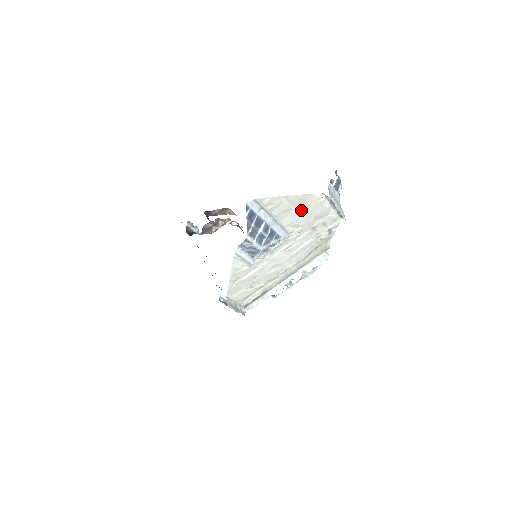
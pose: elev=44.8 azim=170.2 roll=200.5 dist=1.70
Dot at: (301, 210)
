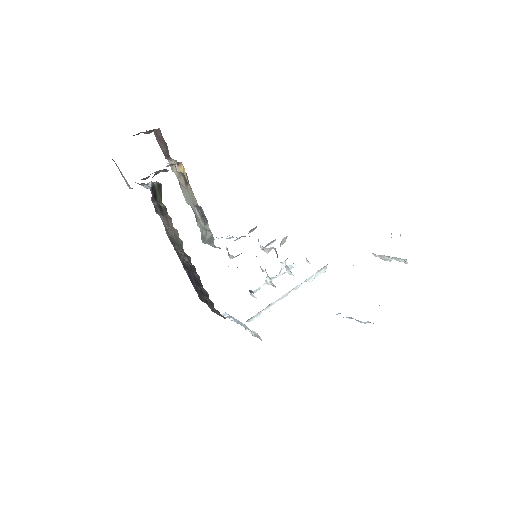
Dot at: occluded
